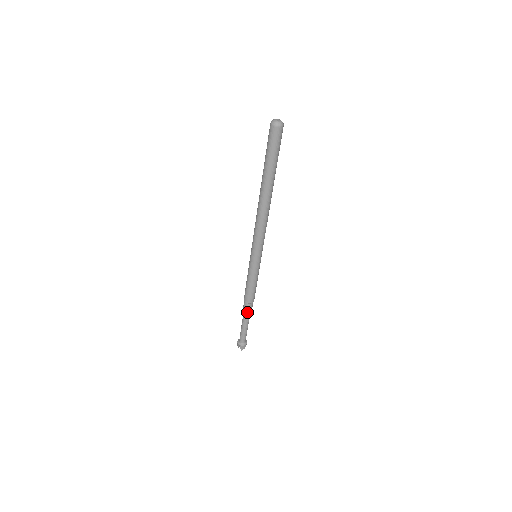
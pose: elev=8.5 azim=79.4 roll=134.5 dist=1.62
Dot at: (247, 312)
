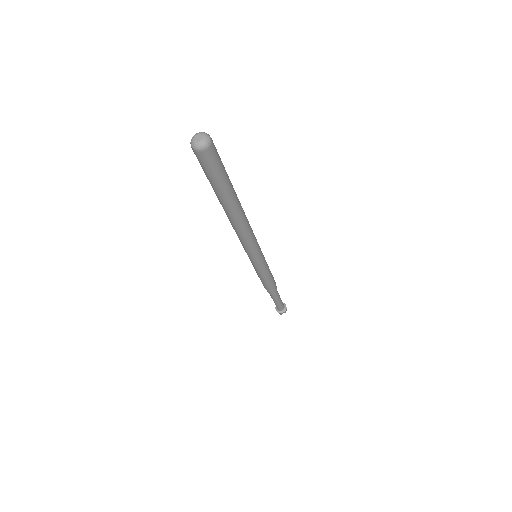
Dot at: (270, 293)
